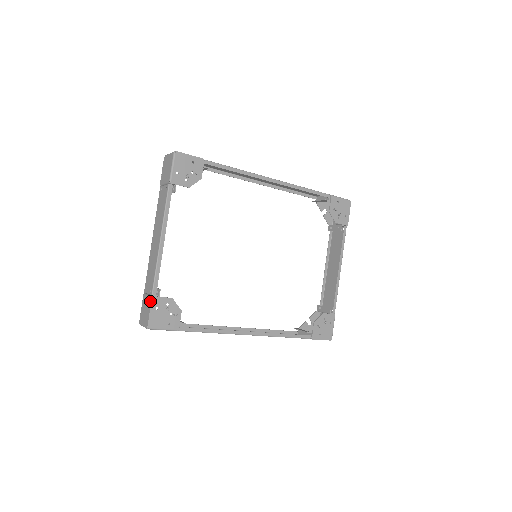
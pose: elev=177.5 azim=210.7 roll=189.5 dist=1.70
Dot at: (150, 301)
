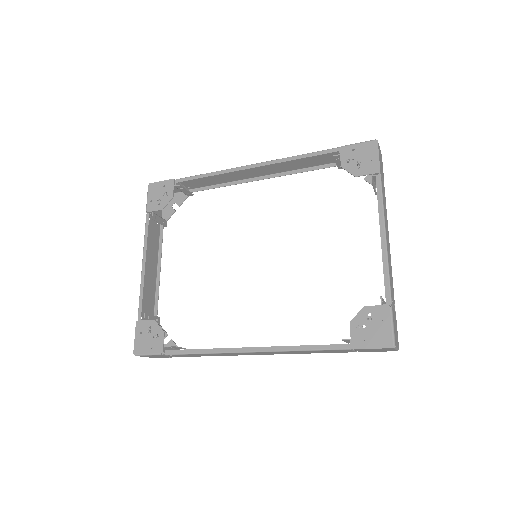
Dot at: (137, 327)
